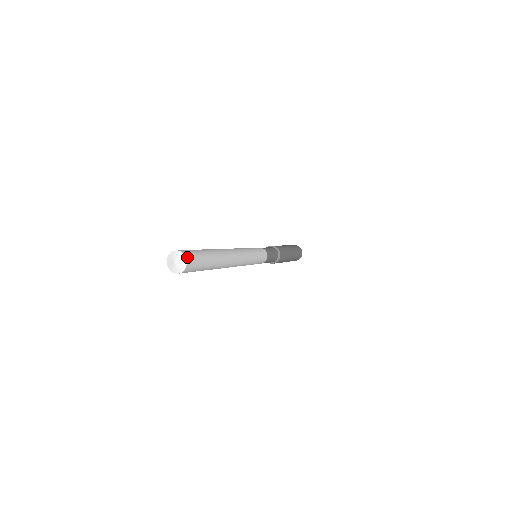
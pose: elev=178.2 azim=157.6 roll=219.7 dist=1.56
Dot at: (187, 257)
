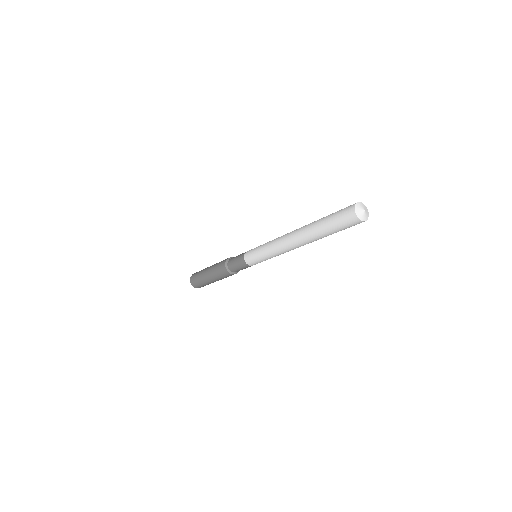
Dot at: (366, 219)
